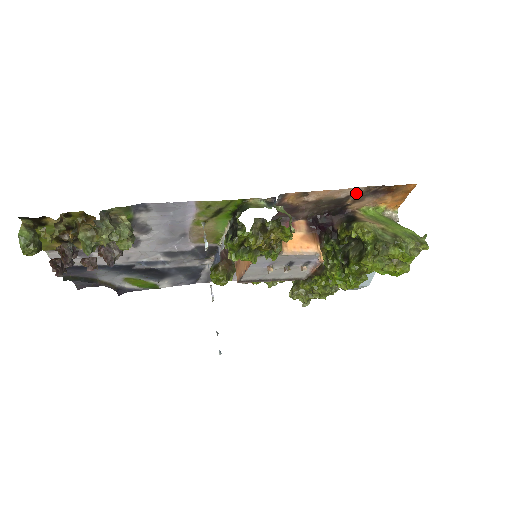
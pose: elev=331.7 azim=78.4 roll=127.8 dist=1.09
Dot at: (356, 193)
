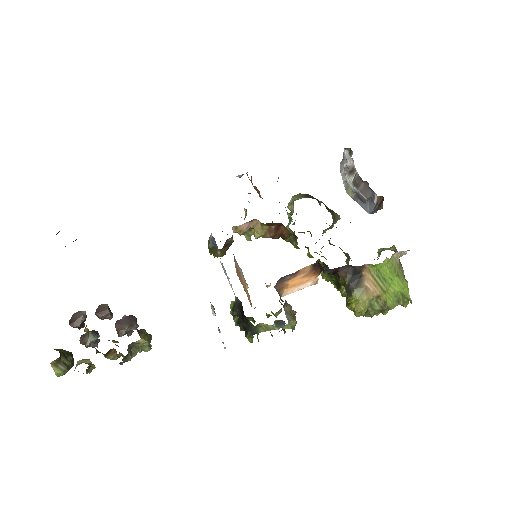
Dot at: occluded
